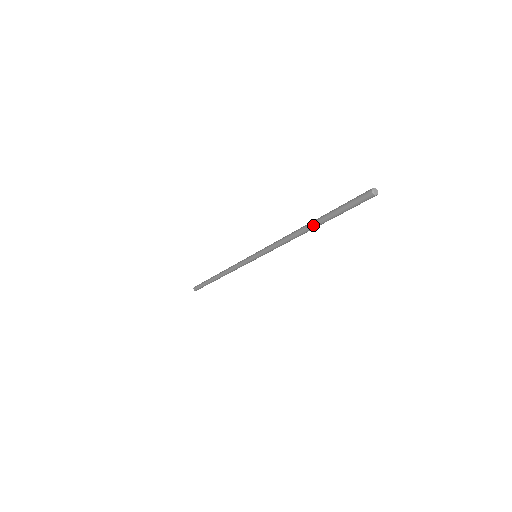
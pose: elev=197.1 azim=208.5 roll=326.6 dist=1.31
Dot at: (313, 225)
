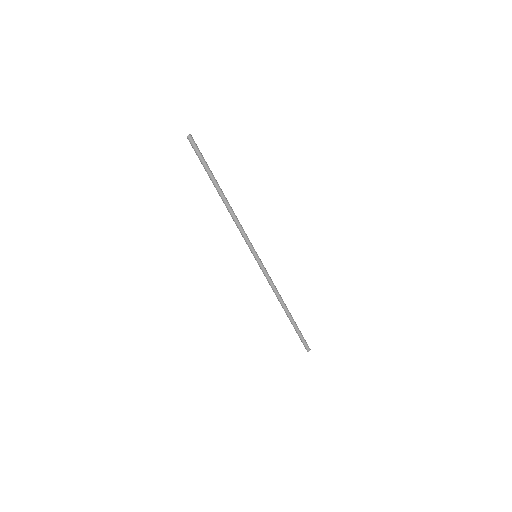
Dot at: (216, 189)
